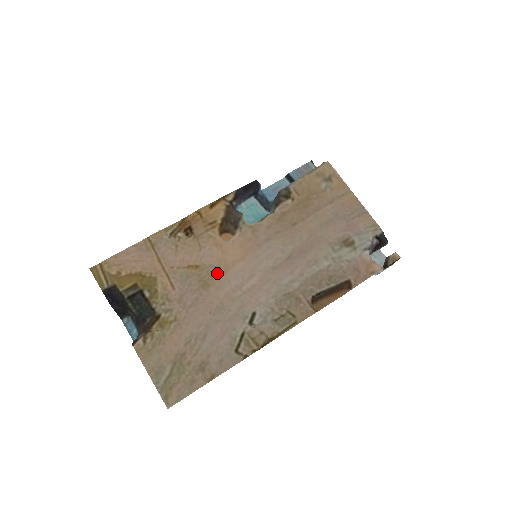
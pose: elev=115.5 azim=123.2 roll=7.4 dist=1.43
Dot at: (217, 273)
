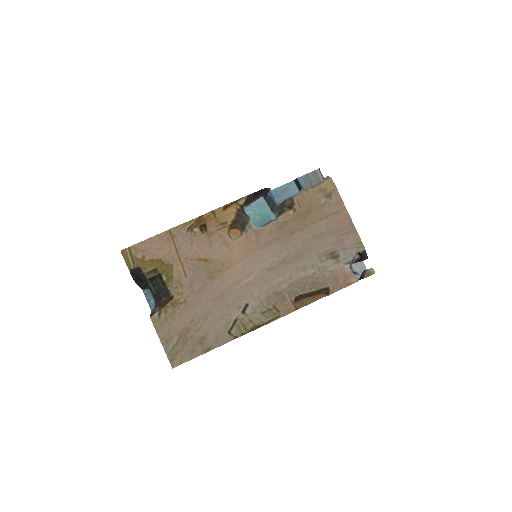
Dot at: (222, 268)
